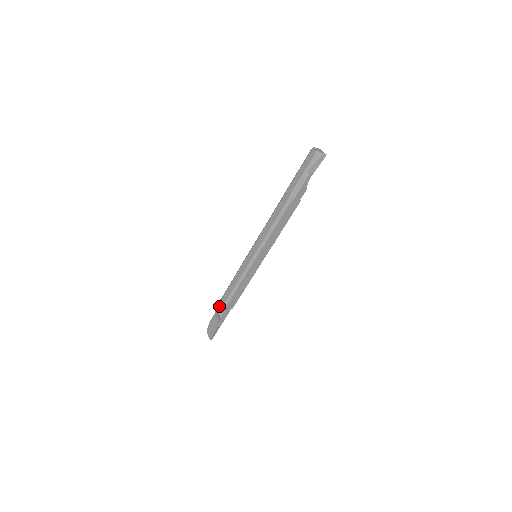
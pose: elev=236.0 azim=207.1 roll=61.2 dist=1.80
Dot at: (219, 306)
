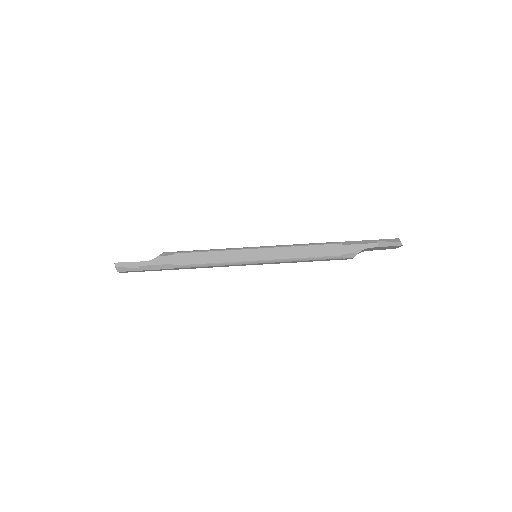
Dot at: (172, 252)
